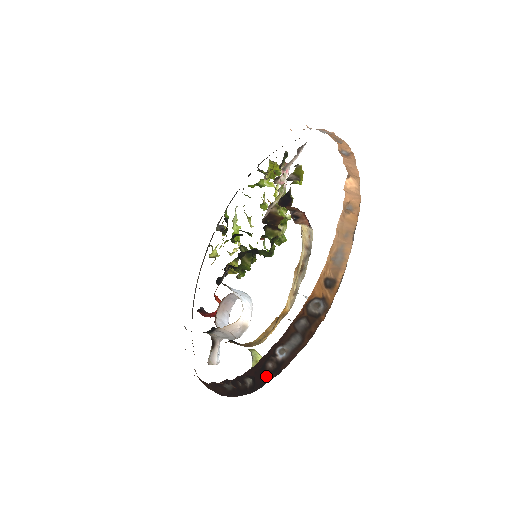
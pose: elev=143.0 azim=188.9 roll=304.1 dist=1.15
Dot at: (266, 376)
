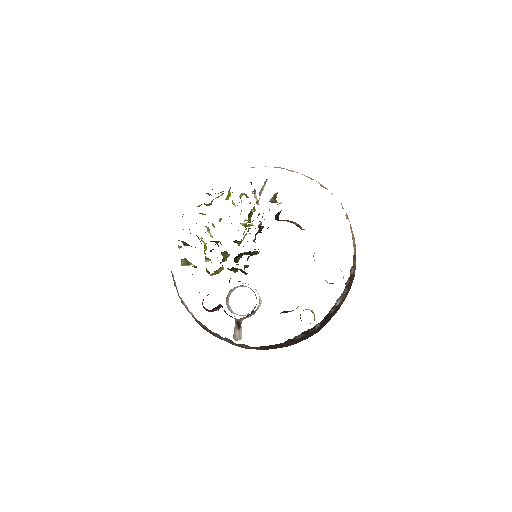
Dot at: (330, 318)
